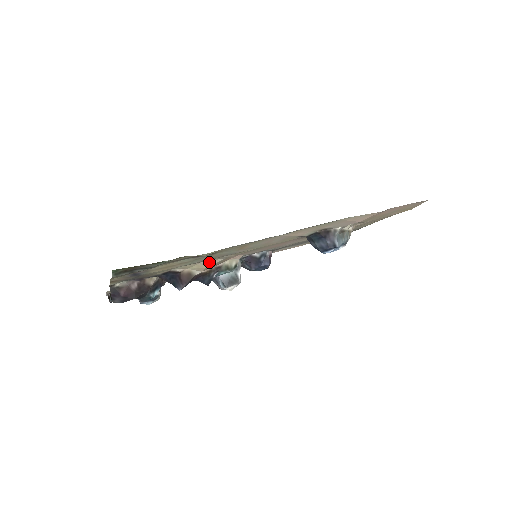
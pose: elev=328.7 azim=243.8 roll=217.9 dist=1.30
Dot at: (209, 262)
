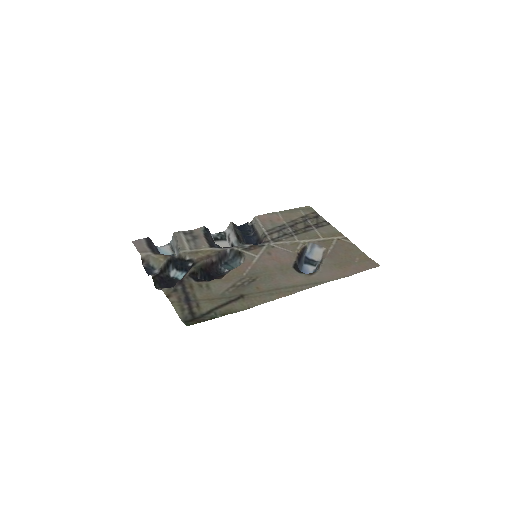
Dot at: (231, 282)
